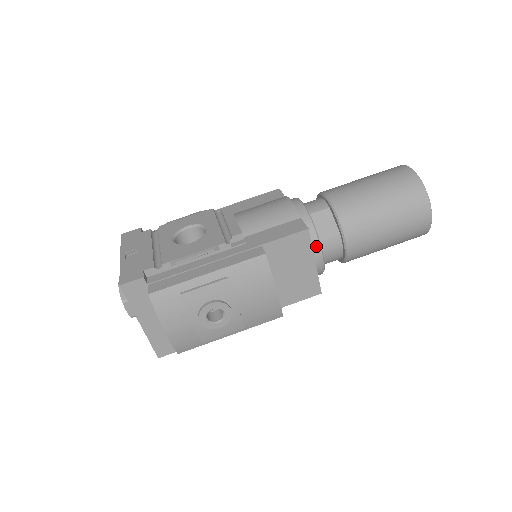
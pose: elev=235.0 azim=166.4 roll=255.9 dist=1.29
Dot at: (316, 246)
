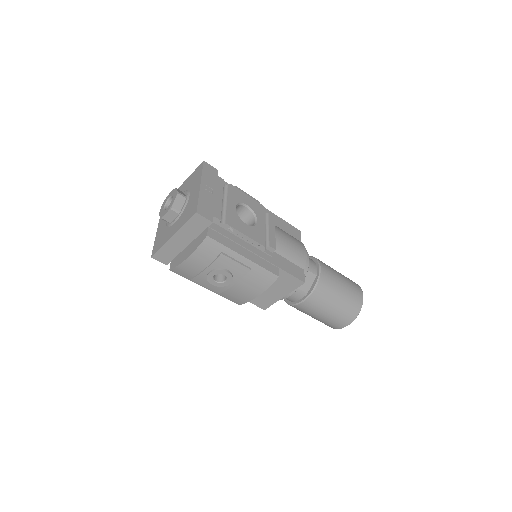
Dot at: (294, 290)
